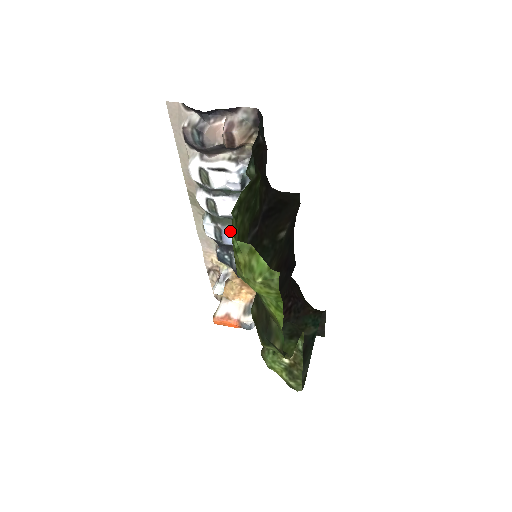
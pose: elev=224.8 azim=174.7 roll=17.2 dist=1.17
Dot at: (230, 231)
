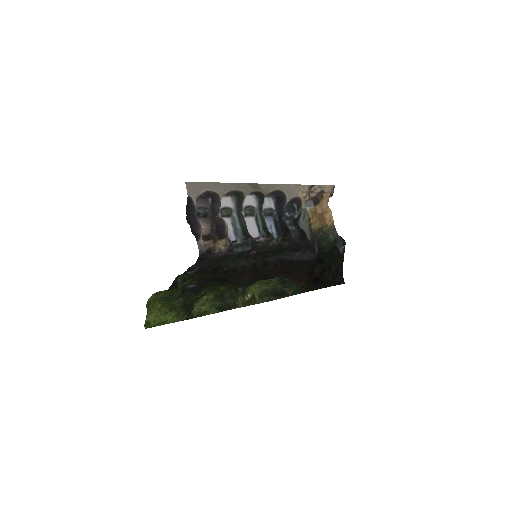
Dot at: (266, 223)
